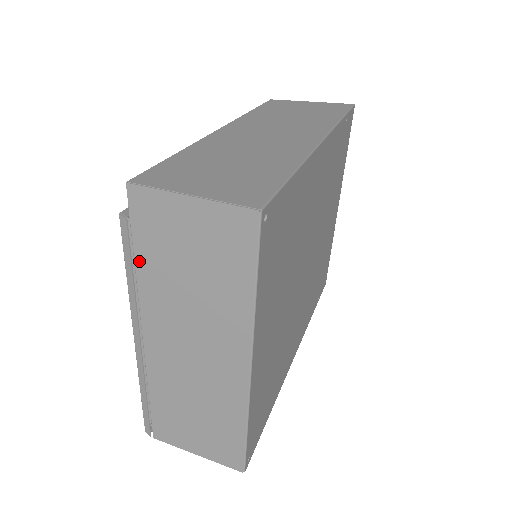
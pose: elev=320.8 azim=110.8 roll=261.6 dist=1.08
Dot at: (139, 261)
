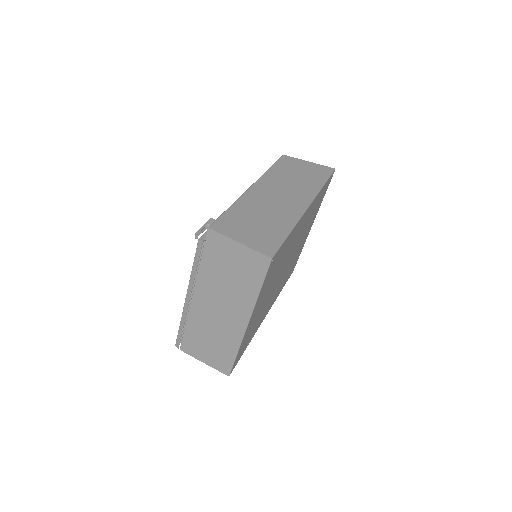
Dot at: (203, 262)
